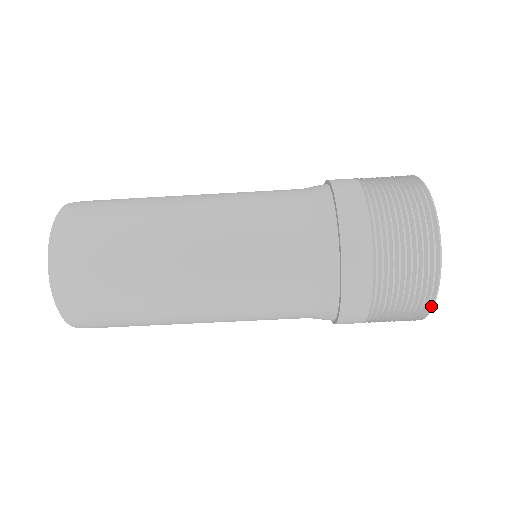
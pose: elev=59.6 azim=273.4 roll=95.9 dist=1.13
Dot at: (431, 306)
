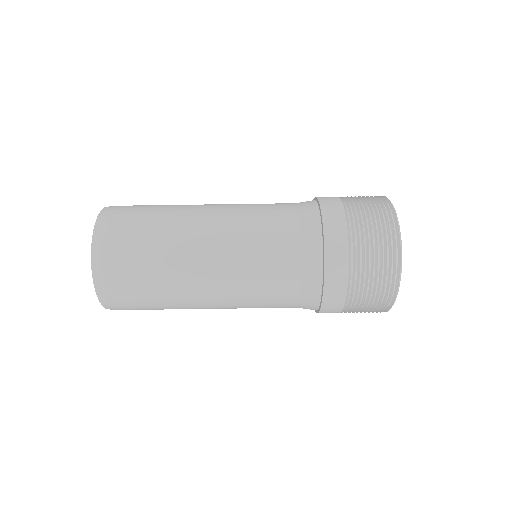
Dot at: (394, 298)
